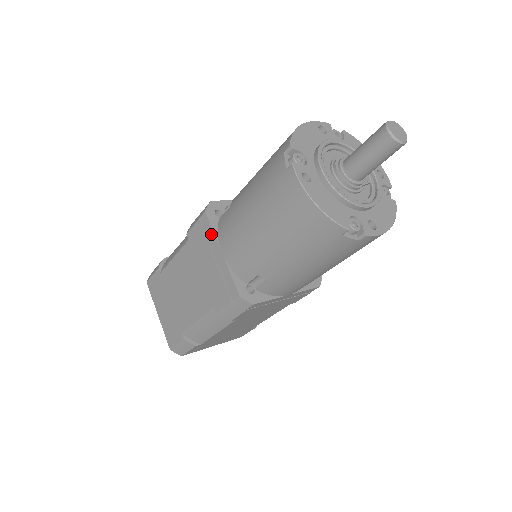
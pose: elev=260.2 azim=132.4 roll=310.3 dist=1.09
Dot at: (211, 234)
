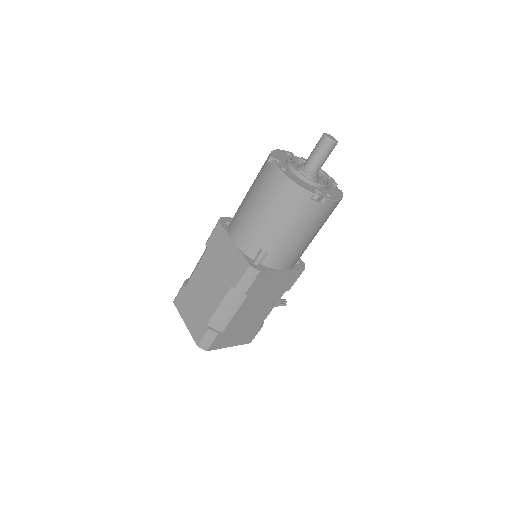
Dot at: (224, 234)
